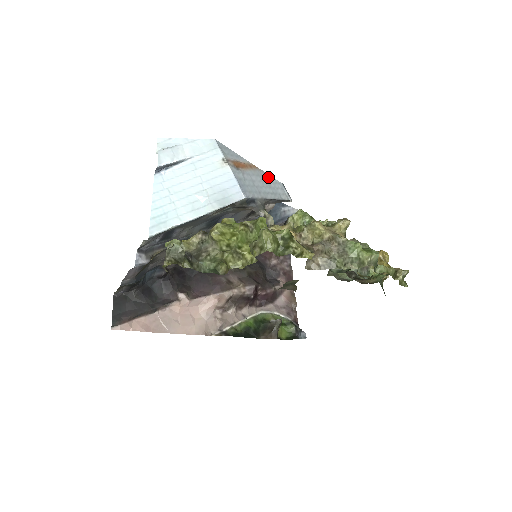
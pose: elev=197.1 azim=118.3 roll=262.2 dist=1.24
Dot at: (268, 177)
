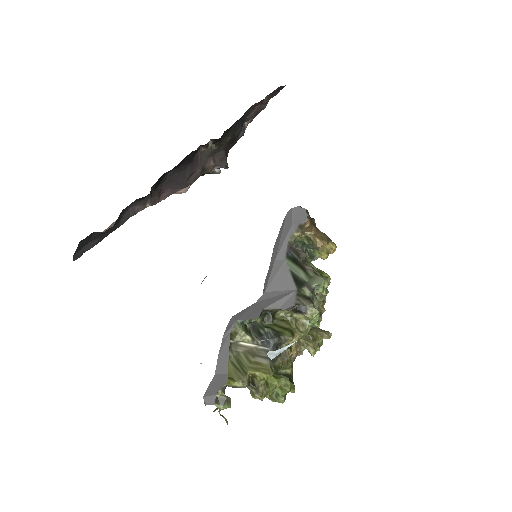
Dot at: occluded
